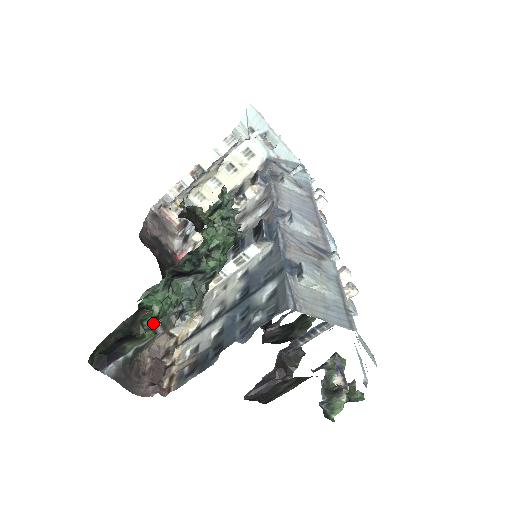
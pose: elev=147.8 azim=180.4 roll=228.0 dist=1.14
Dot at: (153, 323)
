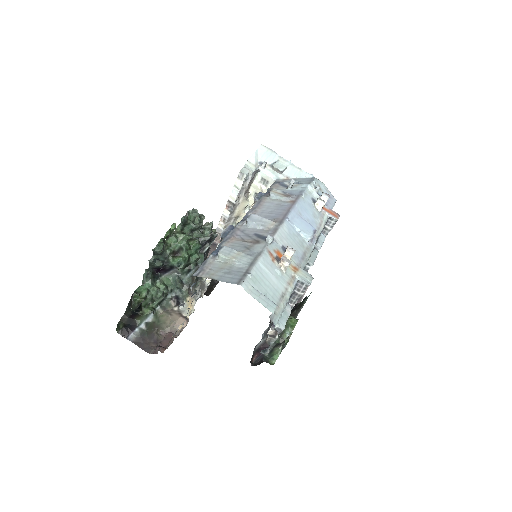
Dot at: (140, 302)
